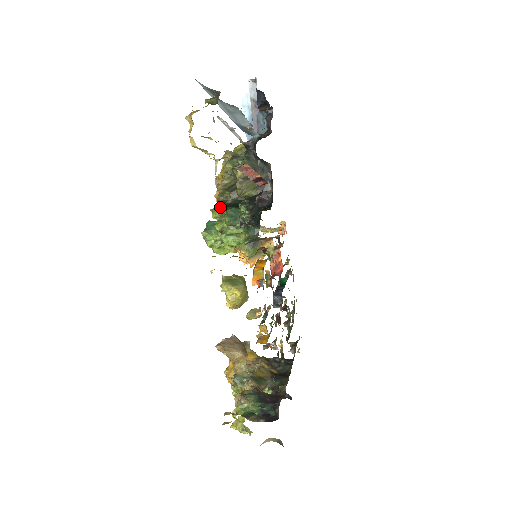
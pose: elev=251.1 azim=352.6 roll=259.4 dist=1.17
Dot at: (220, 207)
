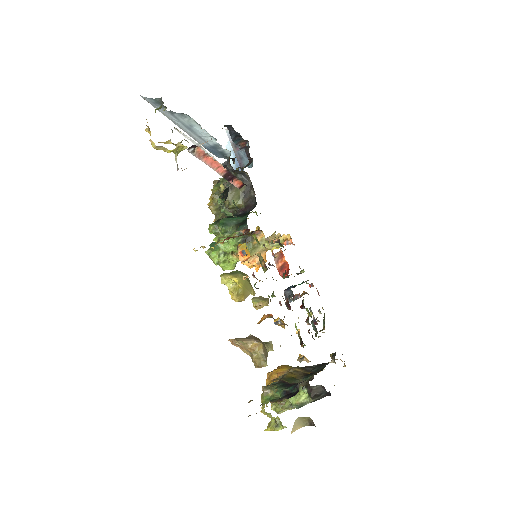
Dot at: (214, 222)
